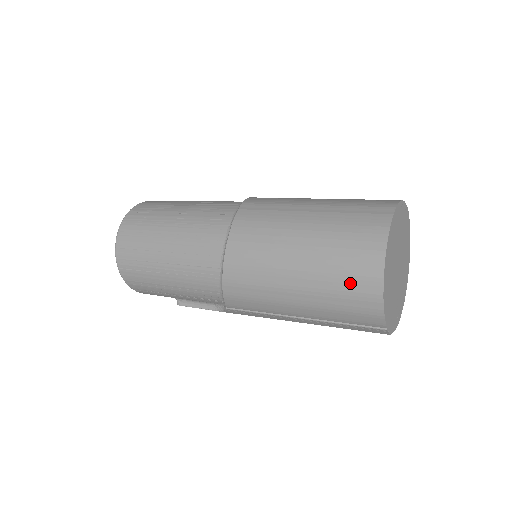
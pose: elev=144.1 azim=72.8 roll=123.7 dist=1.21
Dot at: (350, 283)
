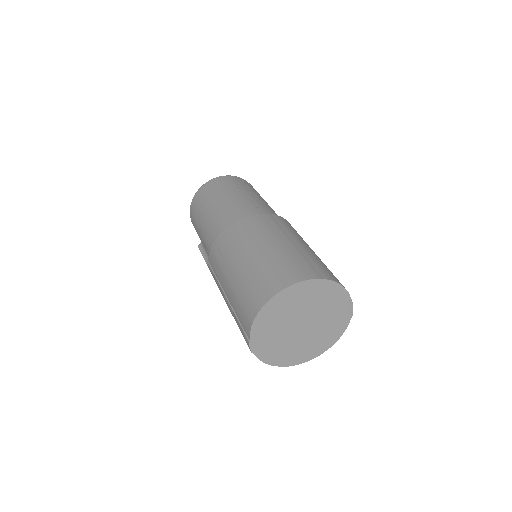
Dot at: (256, 288)
